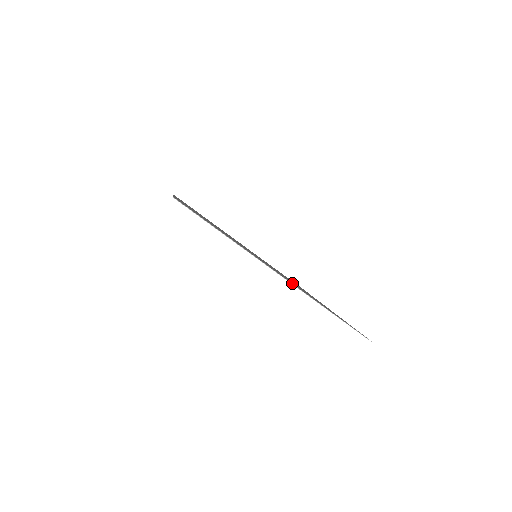
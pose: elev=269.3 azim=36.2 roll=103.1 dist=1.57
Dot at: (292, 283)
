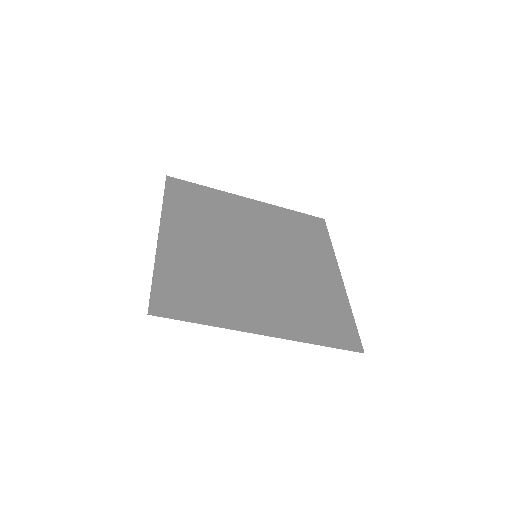
Dot at: (283, 321)
